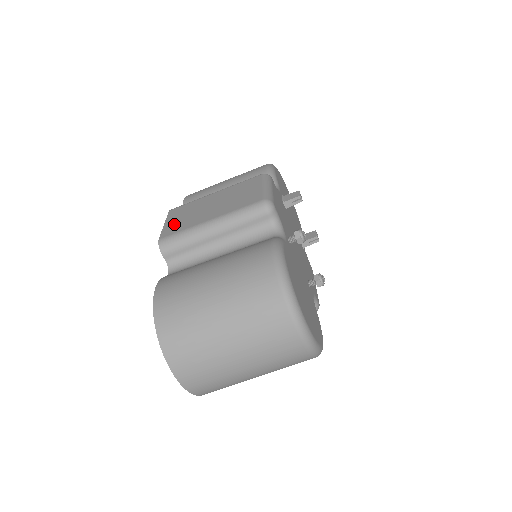
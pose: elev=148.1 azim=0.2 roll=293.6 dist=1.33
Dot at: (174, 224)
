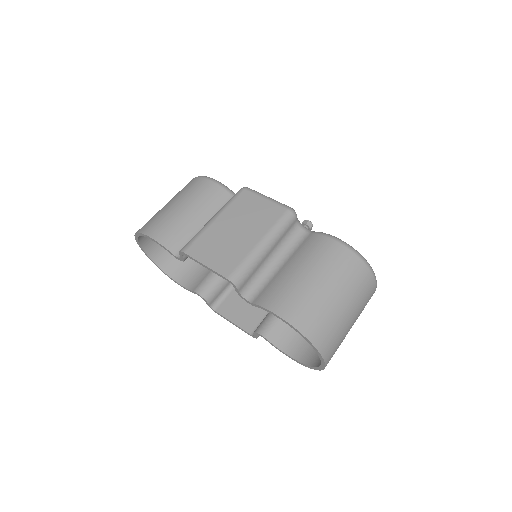
Dot at: (220, 260)
